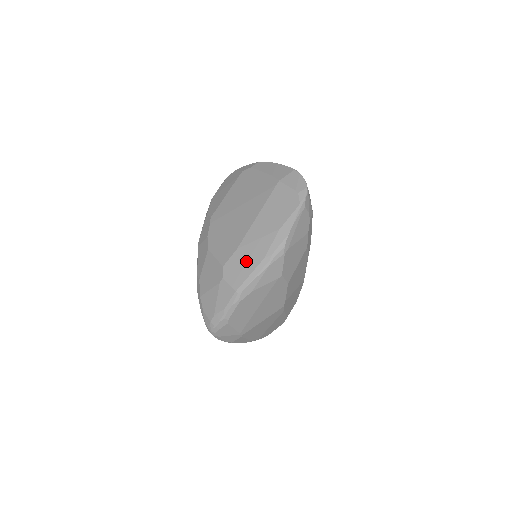
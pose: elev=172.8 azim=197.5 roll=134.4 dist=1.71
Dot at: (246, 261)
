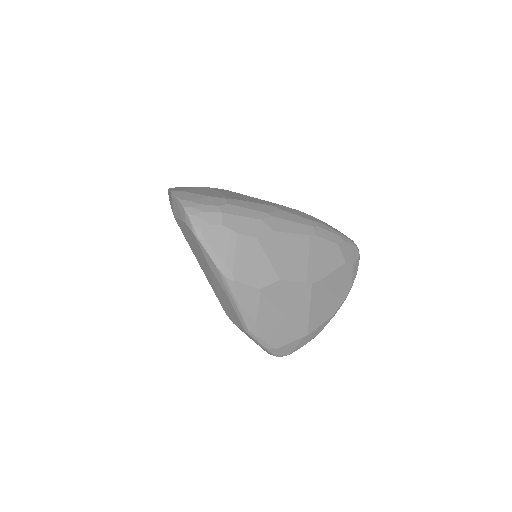
Dot at: (226, 304)
